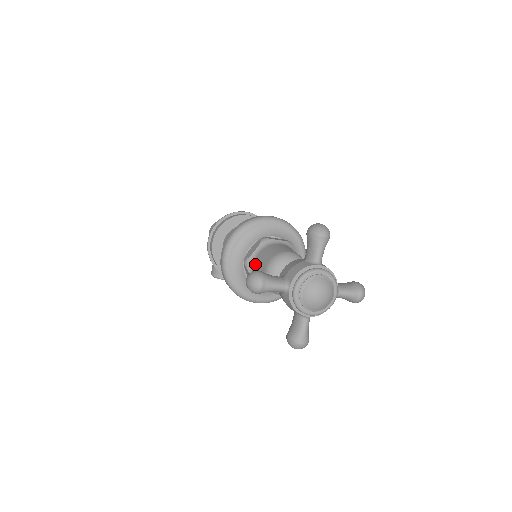
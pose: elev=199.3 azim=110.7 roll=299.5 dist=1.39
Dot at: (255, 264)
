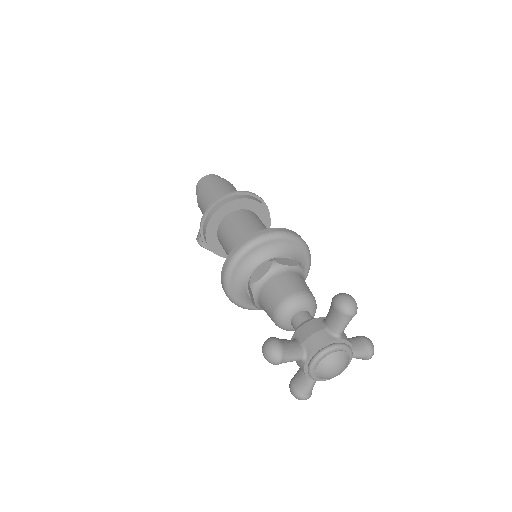
Dot at: (262, 293)
